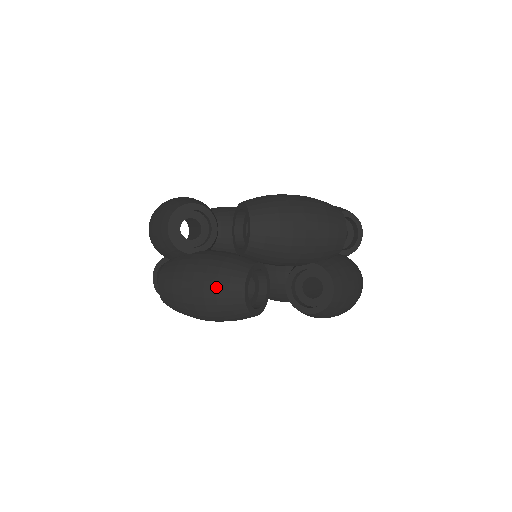
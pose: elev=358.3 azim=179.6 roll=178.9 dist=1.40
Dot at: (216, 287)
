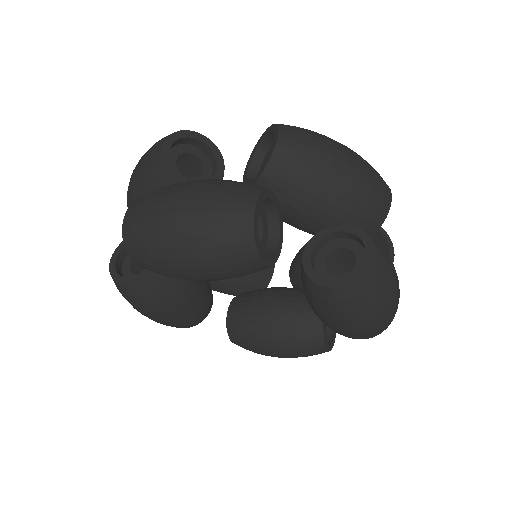
Dot at: (214, 198)
